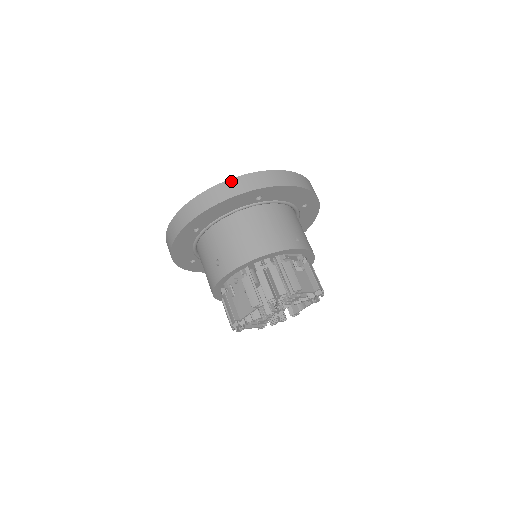
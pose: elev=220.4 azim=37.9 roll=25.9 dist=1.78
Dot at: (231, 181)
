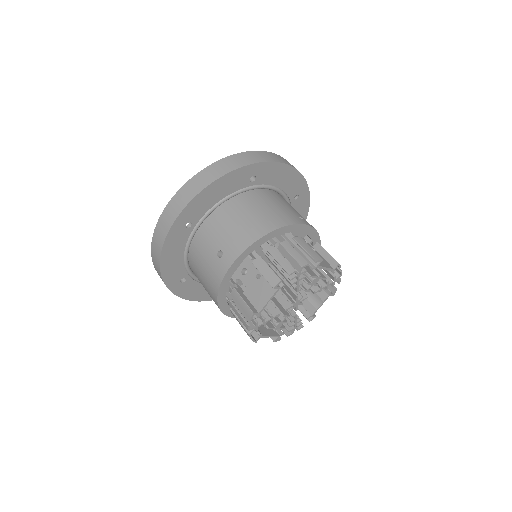
Dot at: (221, 161)
